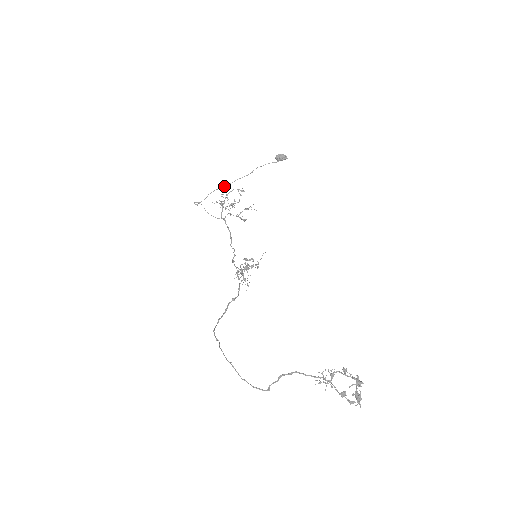
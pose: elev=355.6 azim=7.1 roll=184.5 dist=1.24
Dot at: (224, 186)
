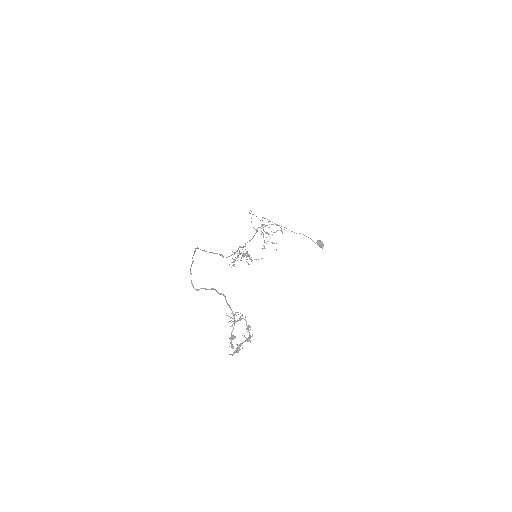
Dot at: (274, 223)
